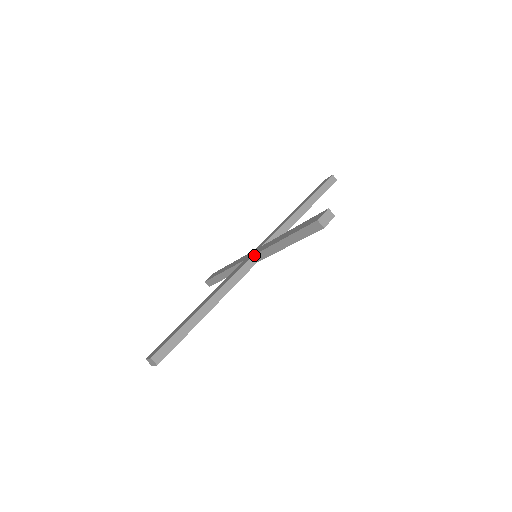
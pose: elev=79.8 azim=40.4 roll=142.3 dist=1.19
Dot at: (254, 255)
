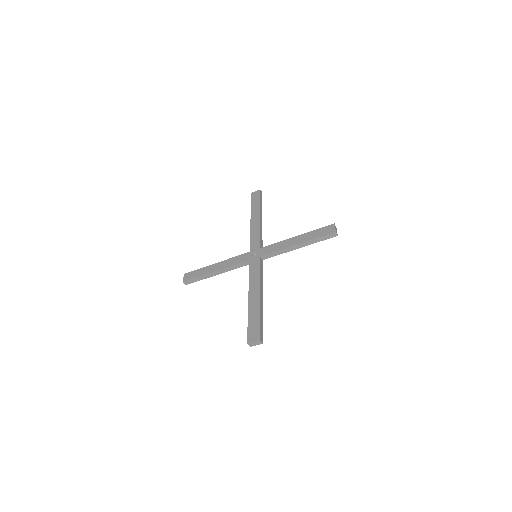
Dot at: (263, 256)
